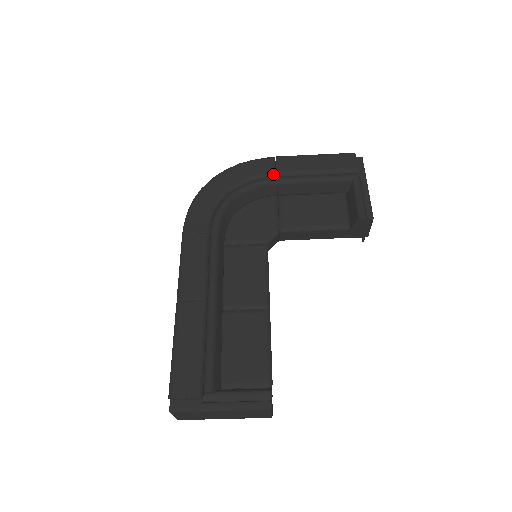
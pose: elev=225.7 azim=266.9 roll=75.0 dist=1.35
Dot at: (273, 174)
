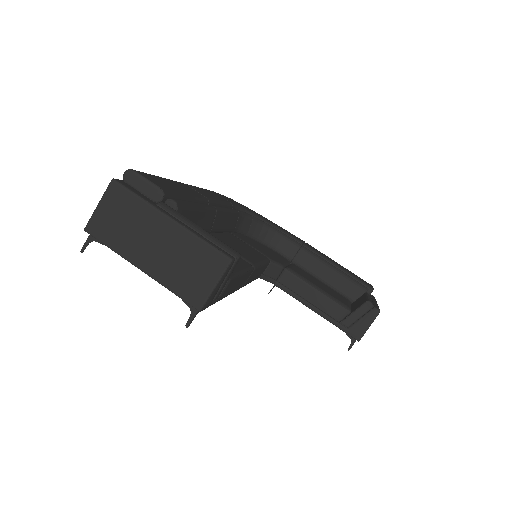
Dot at: (301, 242)
